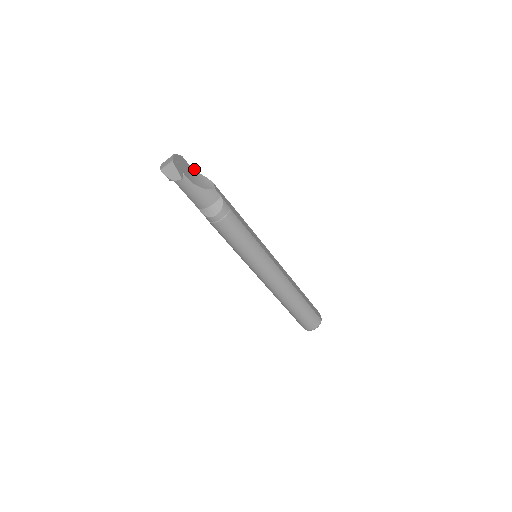
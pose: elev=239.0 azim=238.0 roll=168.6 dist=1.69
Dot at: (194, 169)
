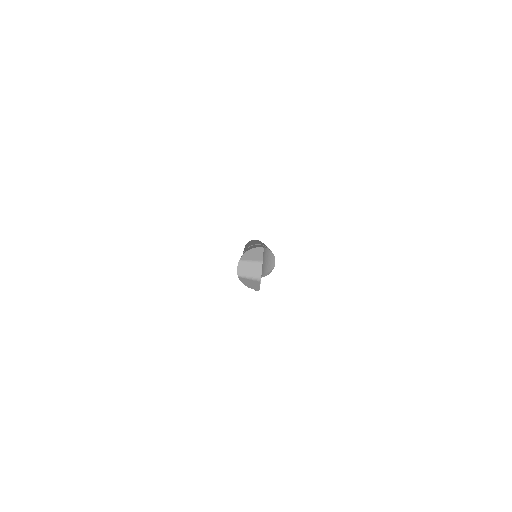
Dot at: (264, 247)
